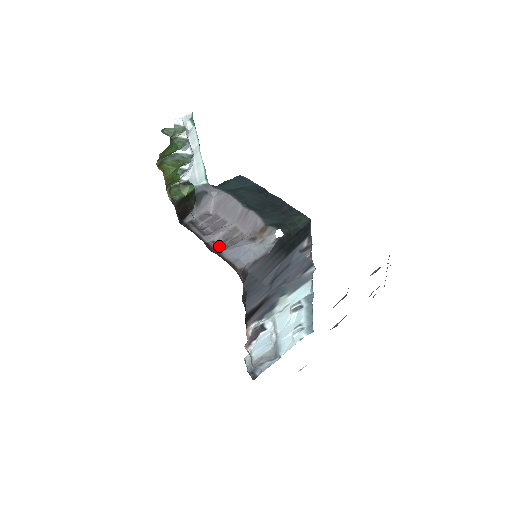
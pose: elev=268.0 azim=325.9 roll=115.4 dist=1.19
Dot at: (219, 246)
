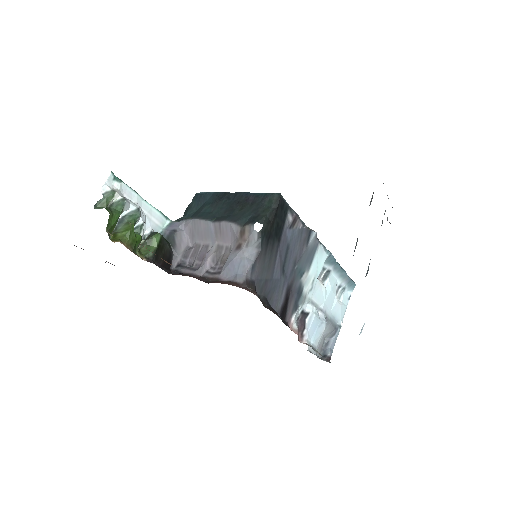
Dot at: (214, 272)
